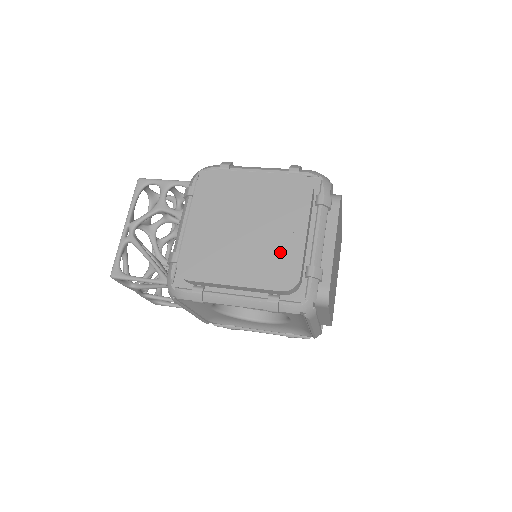
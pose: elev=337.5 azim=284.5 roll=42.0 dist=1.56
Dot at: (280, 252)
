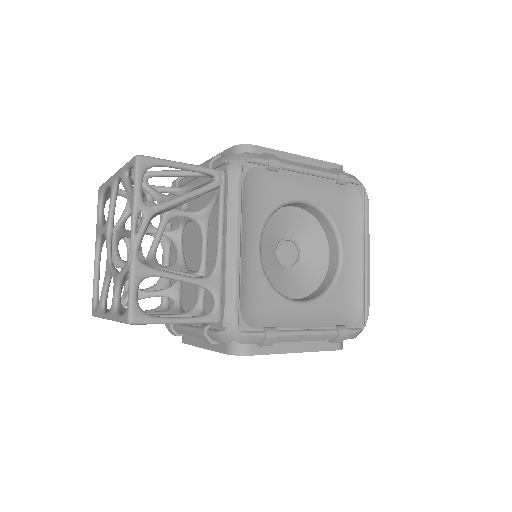
Dot at: occluded
